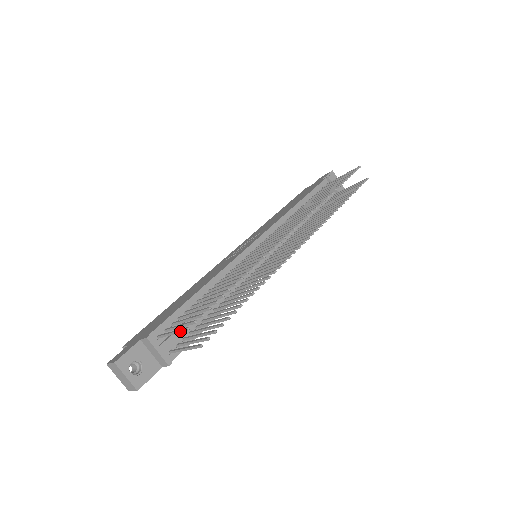
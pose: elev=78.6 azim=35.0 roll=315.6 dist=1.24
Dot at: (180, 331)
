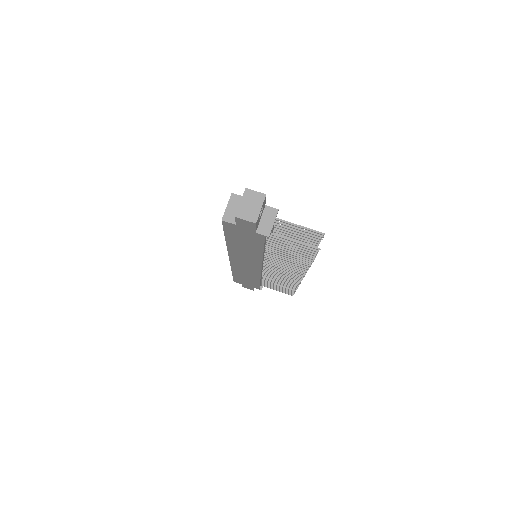
Dot at: (313, 230)
